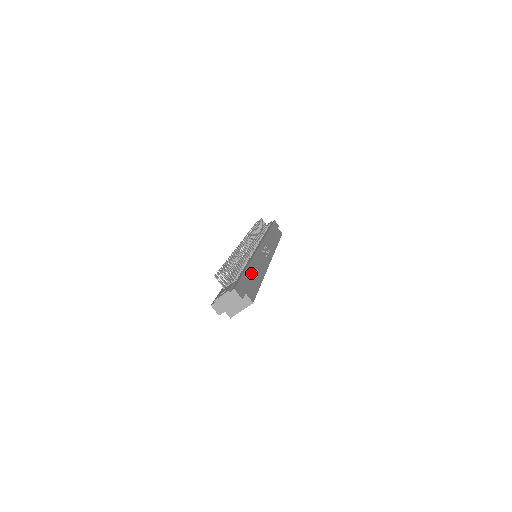
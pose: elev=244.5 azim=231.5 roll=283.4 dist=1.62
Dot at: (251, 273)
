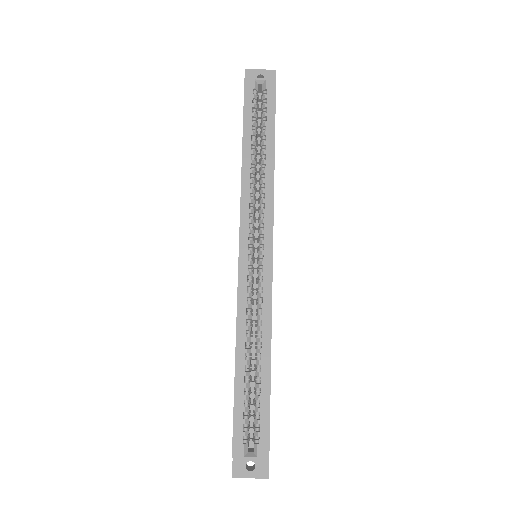
Dot at: occluded
